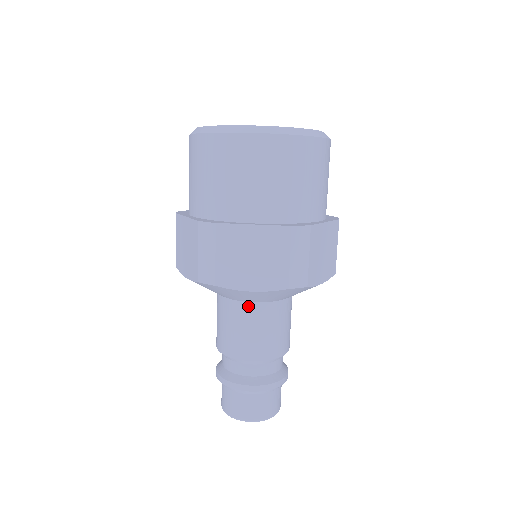
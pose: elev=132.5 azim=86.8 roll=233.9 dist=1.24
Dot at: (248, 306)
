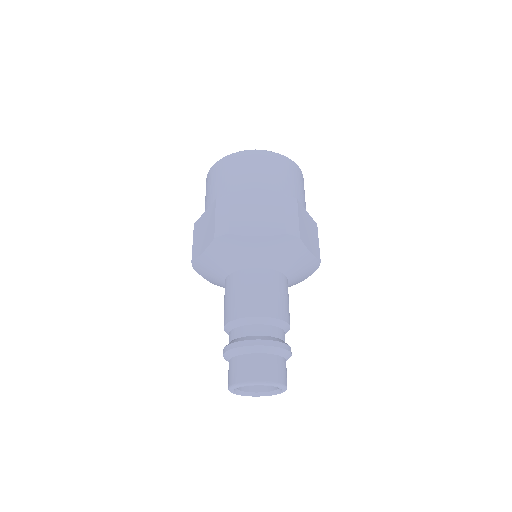
Dot at: (253, 271)
